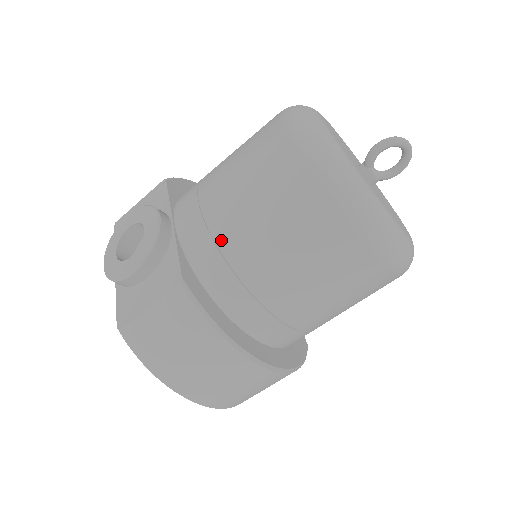
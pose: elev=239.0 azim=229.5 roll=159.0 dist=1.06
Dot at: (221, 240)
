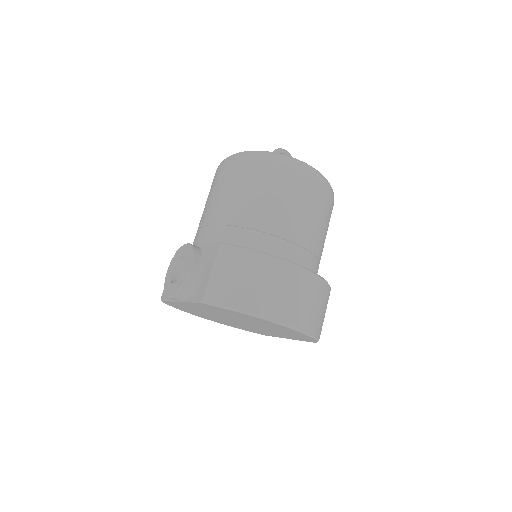
Dot at: (226, 221)
